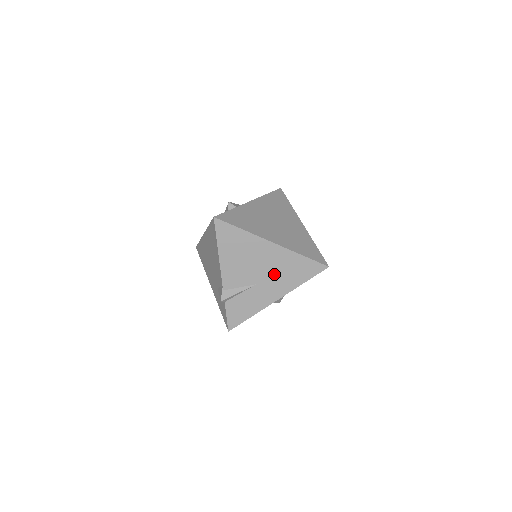
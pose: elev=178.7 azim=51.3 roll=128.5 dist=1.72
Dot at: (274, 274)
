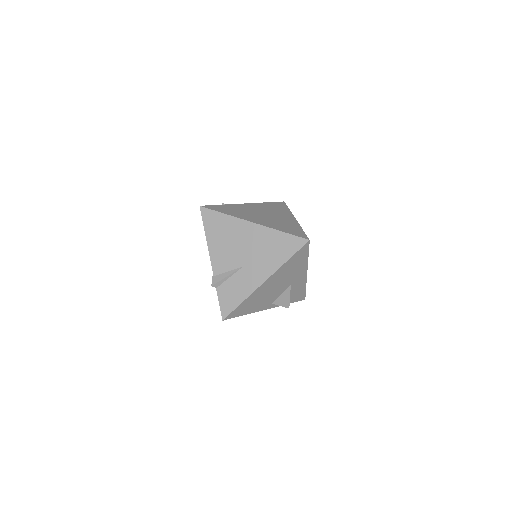
Dot at: (258, 254)
